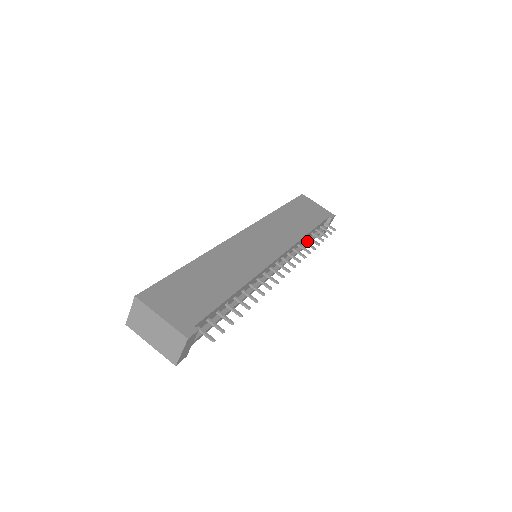
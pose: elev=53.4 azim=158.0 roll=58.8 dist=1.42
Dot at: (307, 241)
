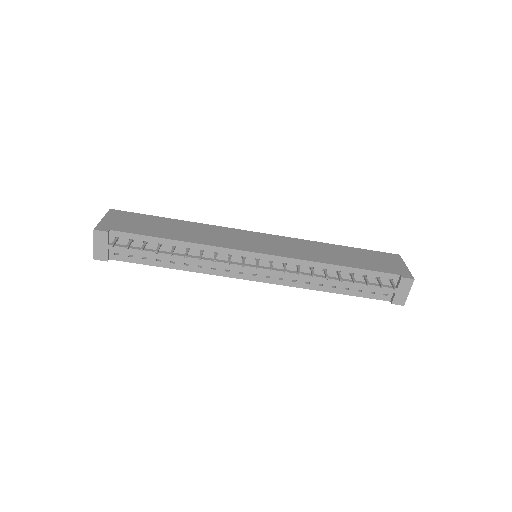
Dot at: occluded
